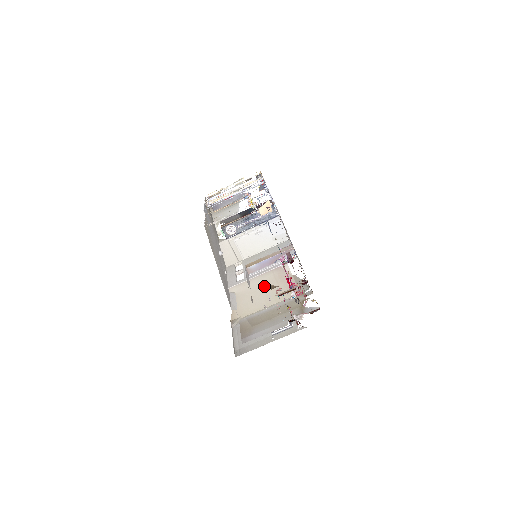
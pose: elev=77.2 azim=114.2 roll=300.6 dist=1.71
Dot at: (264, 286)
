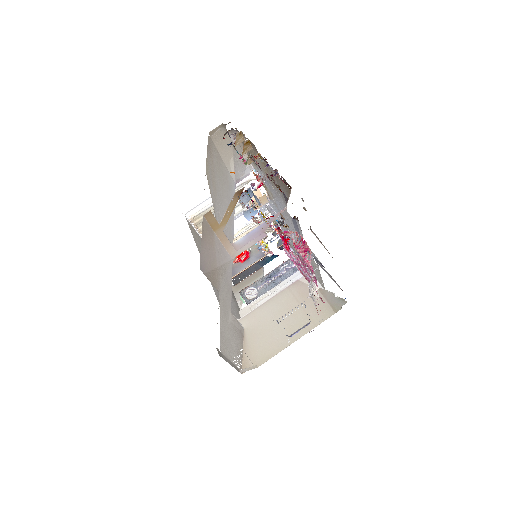
Dot at: occluded
